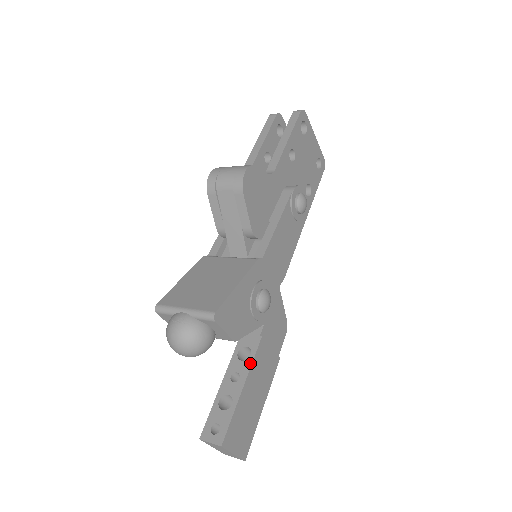
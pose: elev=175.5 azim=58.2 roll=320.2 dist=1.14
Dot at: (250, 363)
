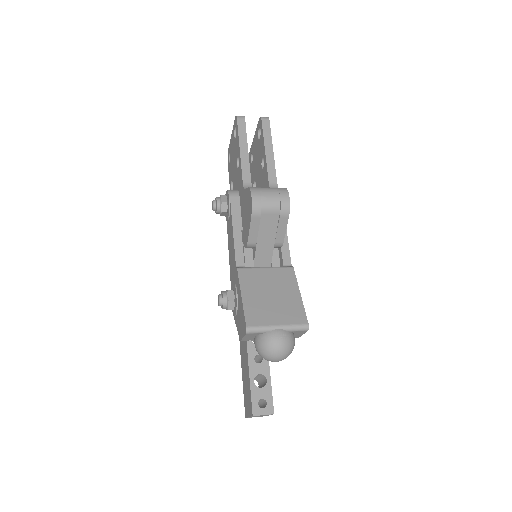
Dot at: occluded
